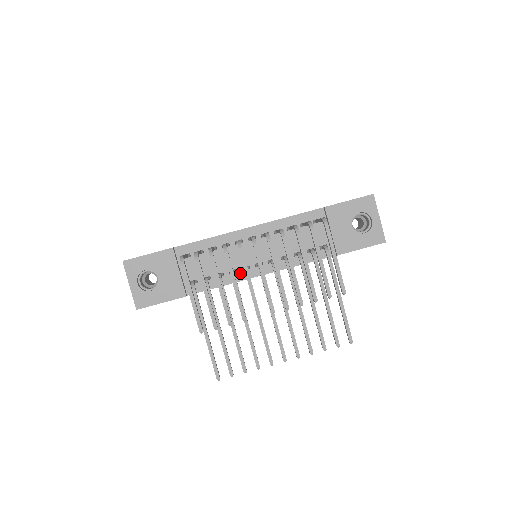
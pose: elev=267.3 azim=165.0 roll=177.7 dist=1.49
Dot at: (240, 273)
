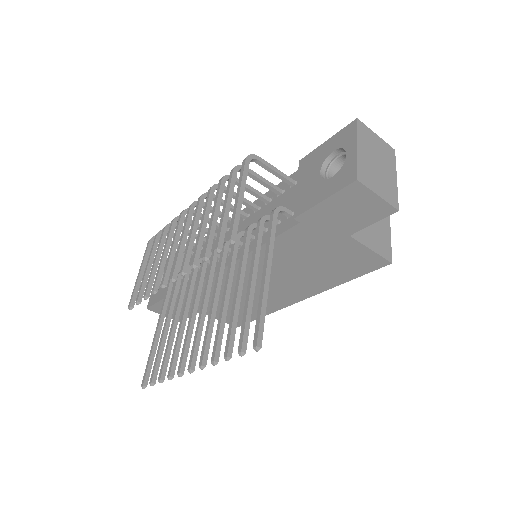
Dot at: (216, 265)
